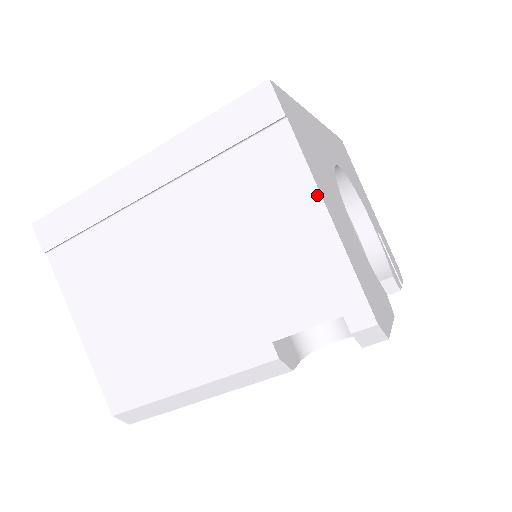
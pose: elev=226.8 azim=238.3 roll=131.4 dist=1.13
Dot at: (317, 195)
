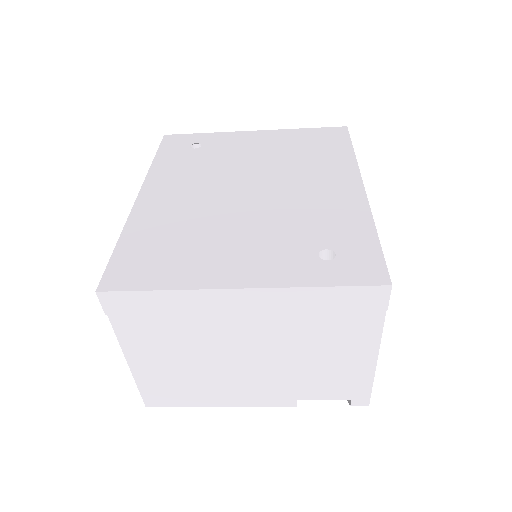
Dot at: (377, 350)
